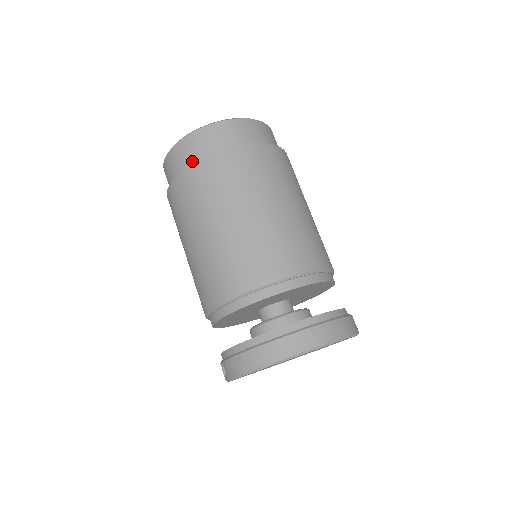
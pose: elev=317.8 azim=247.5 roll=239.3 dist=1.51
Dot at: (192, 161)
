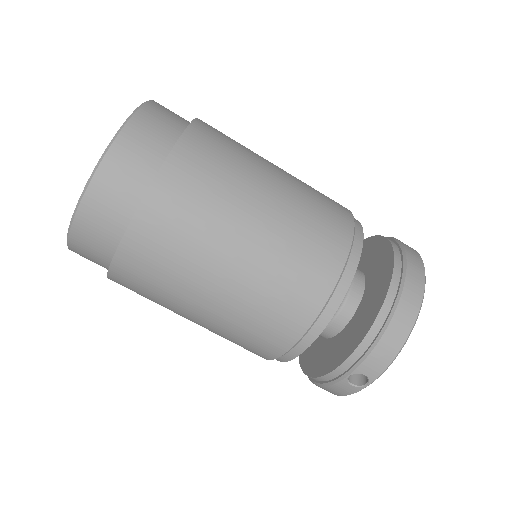
Dot at: (146, 176)
